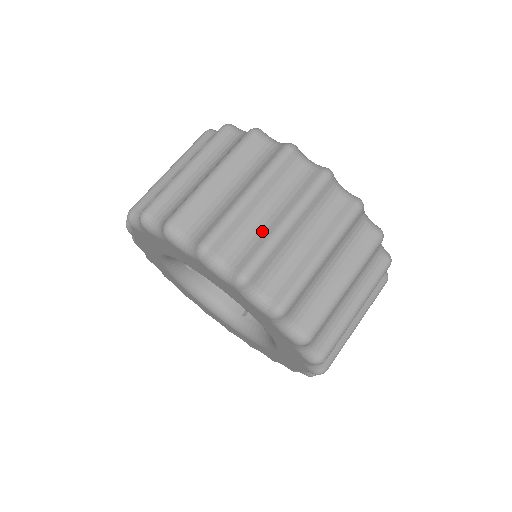
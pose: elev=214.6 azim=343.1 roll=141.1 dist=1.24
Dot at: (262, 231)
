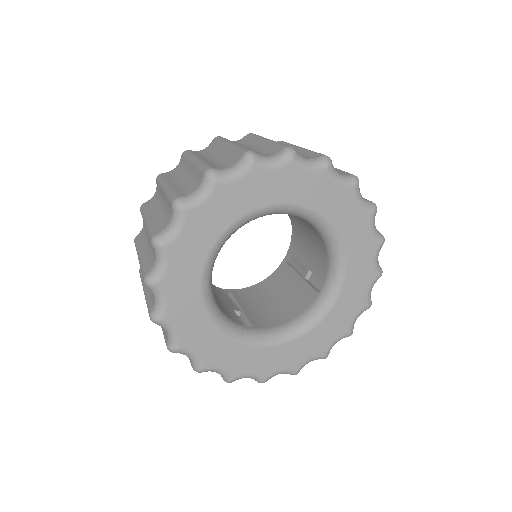
Dot at: occluded
